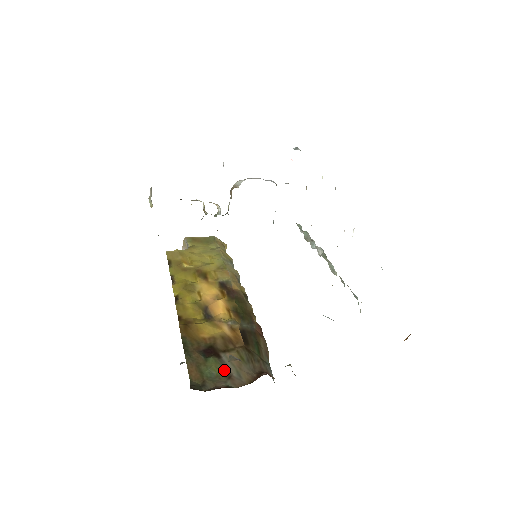
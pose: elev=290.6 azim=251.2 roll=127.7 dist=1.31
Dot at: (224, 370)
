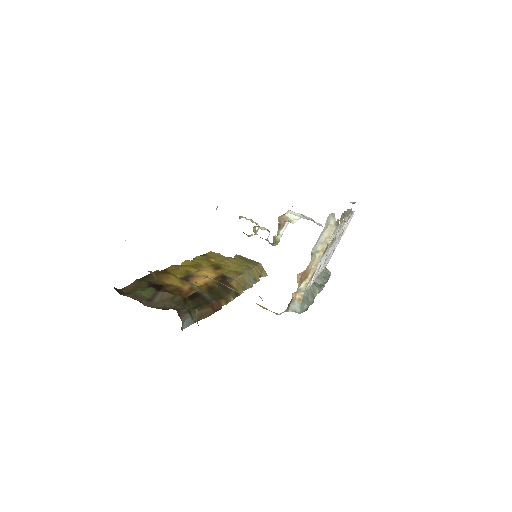
Dot at: (151, 297)
